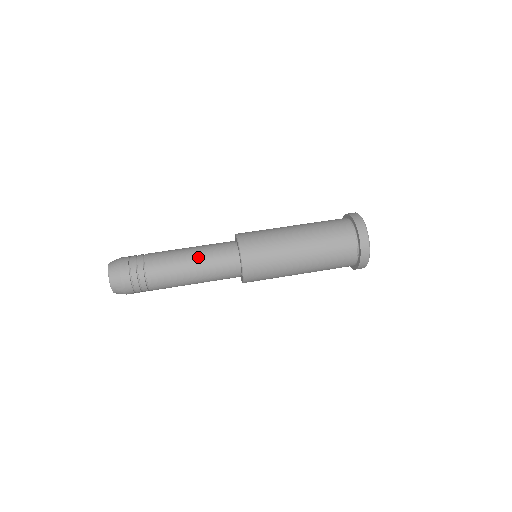
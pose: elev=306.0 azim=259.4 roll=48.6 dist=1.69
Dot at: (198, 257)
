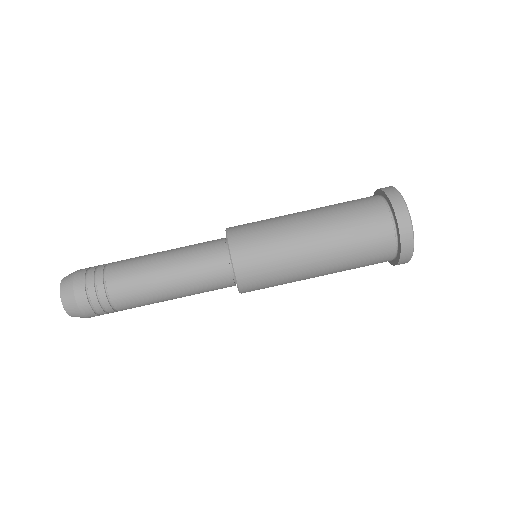
Dot at: (175, 263)
